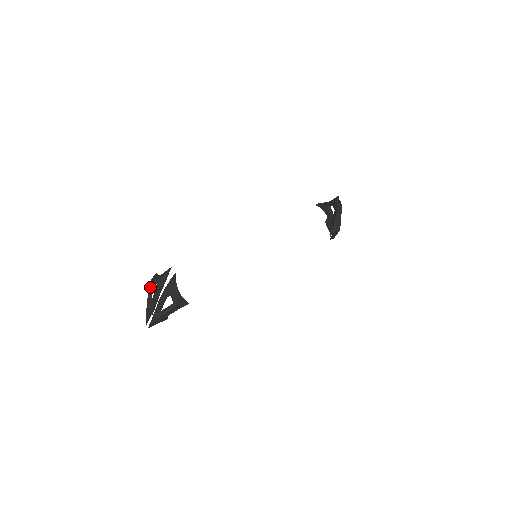
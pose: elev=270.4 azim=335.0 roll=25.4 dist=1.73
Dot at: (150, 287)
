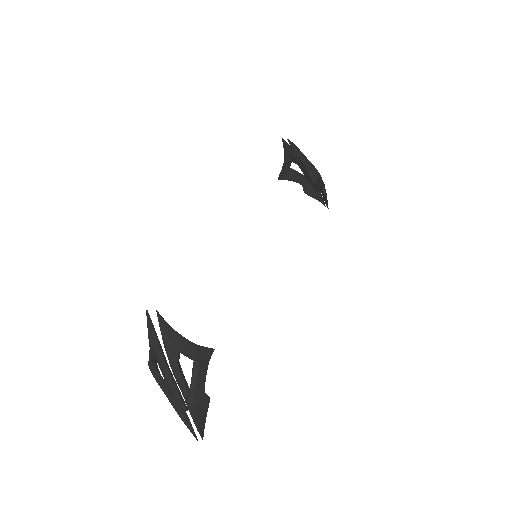
Dot at: (153, 372)
